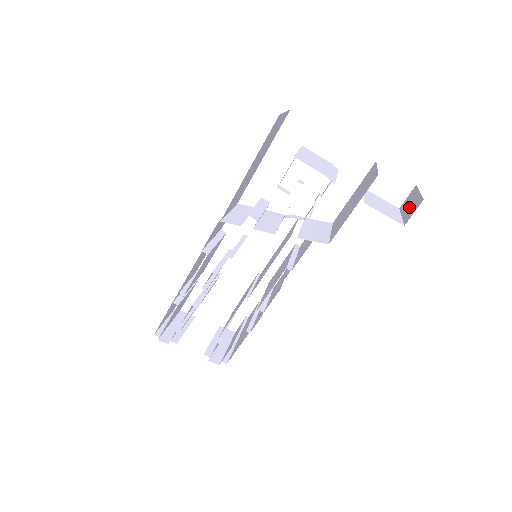
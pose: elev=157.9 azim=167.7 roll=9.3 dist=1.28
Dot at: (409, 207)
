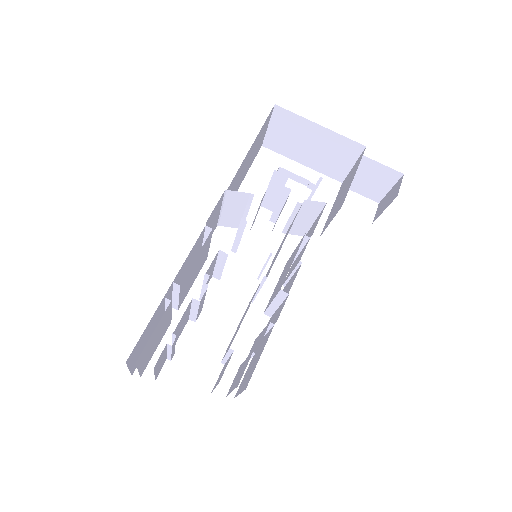
Dot at: (388, 199)
